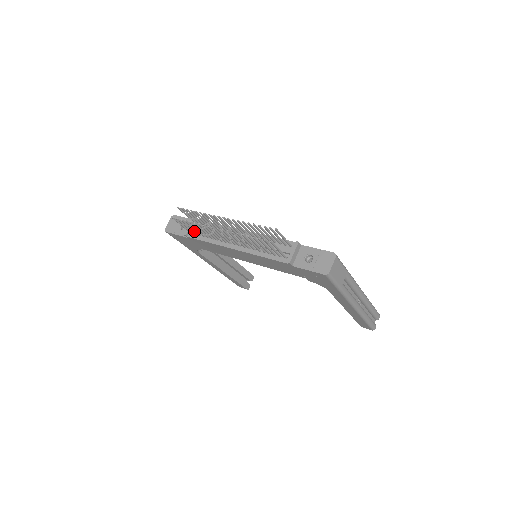
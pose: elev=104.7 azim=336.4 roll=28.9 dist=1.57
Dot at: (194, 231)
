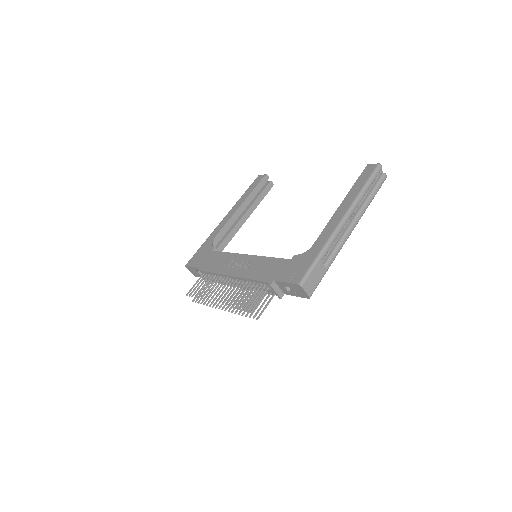
Dot at: occluded
